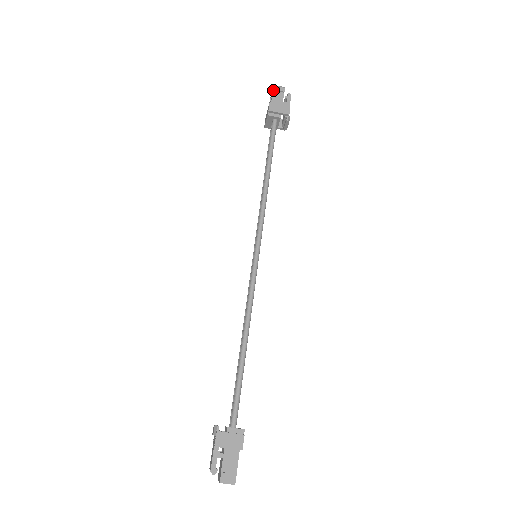
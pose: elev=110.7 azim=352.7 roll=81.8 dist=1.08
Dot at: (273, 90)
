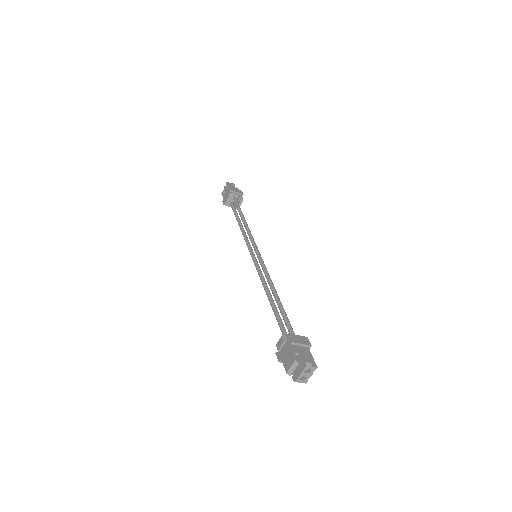
Dot at: (228, 183)
